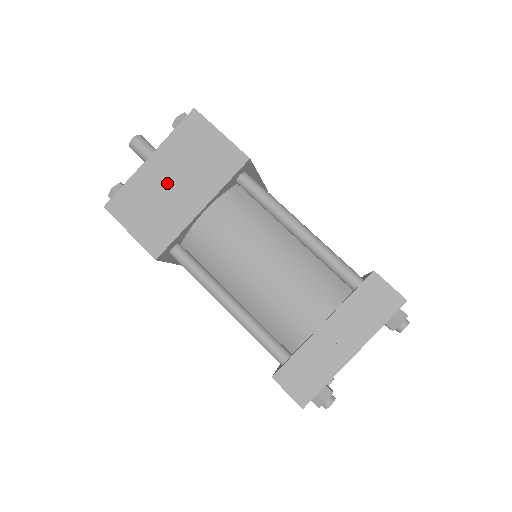
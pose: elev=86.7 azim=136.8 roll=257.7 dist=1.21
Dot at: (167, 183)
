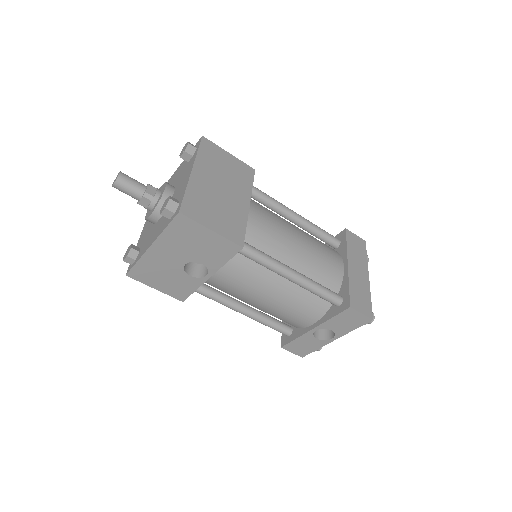
Dot at: (216, 189)
